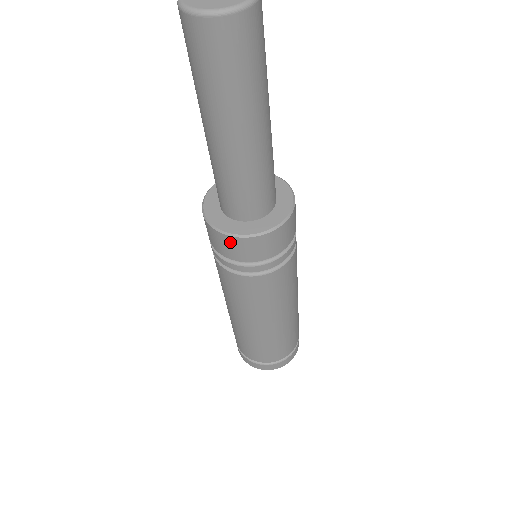
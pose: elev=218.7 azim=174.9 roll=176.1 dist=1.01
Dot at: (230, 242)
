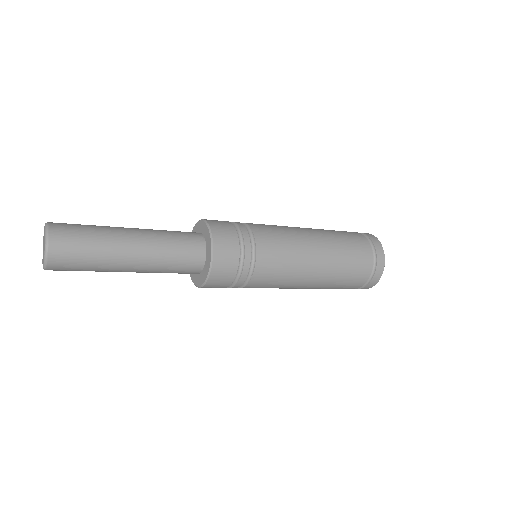
Dot at: occluded
